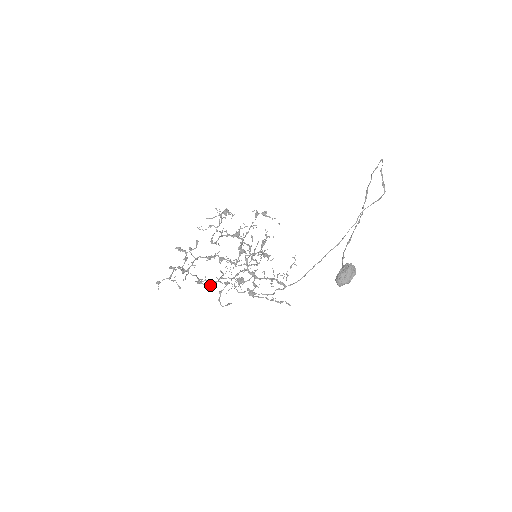
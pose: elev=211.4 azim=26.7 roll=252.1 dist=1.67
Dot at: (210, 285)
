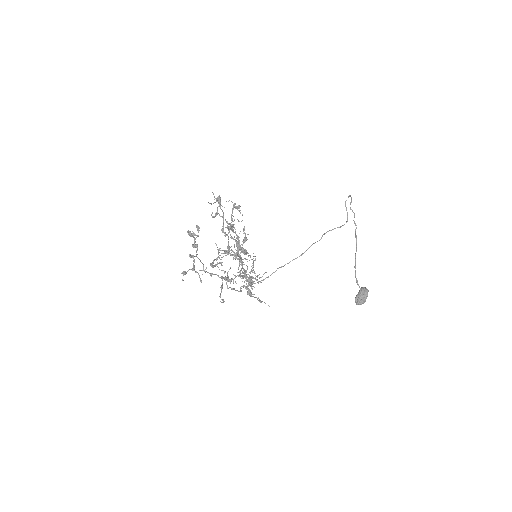
Dot at: (230, 282)
